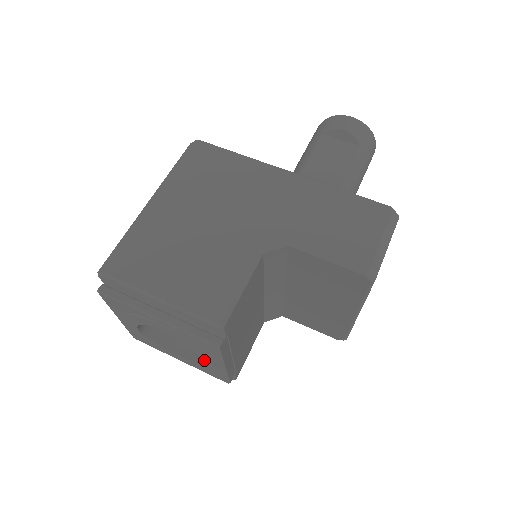
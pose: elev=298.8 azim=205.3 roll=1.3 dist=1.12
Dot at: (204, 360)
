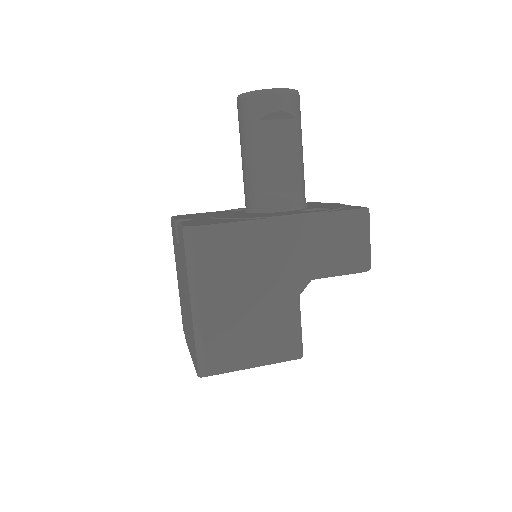
Dot at: occluded
